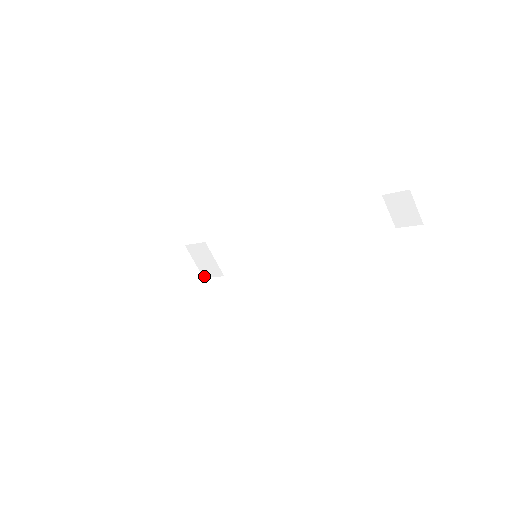
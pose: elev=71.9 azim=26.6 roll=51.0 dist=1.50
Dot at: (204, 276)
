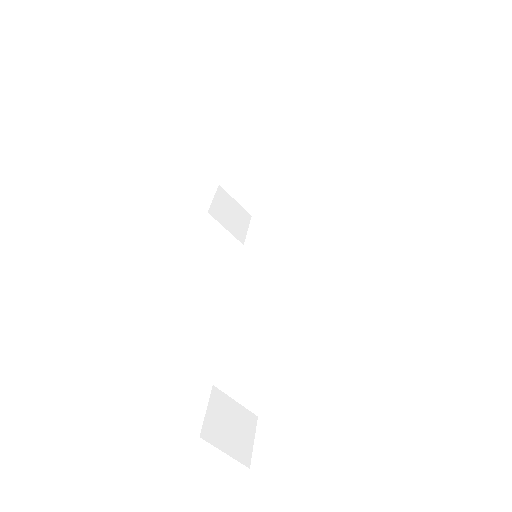
Dot at: occluded
